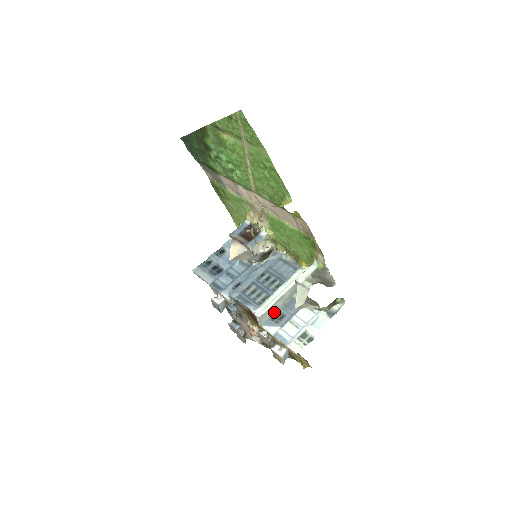
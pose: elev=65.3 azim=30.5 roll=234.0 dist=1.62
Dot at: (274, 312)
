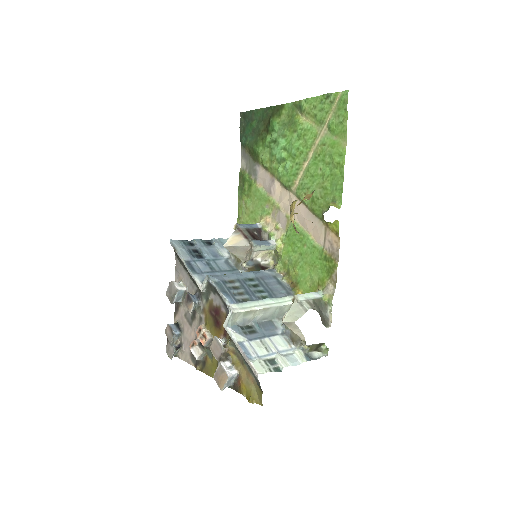
Dot at: (247, 321)
